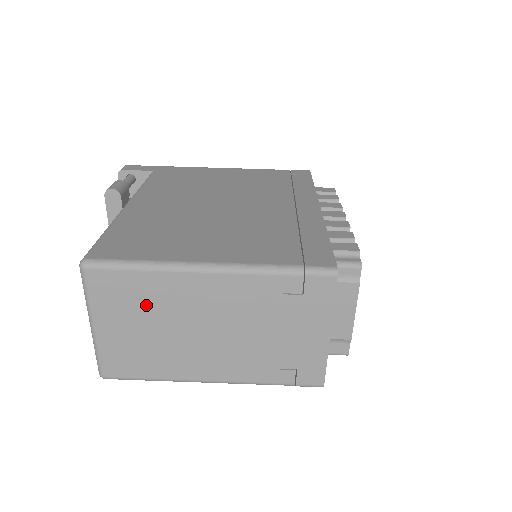
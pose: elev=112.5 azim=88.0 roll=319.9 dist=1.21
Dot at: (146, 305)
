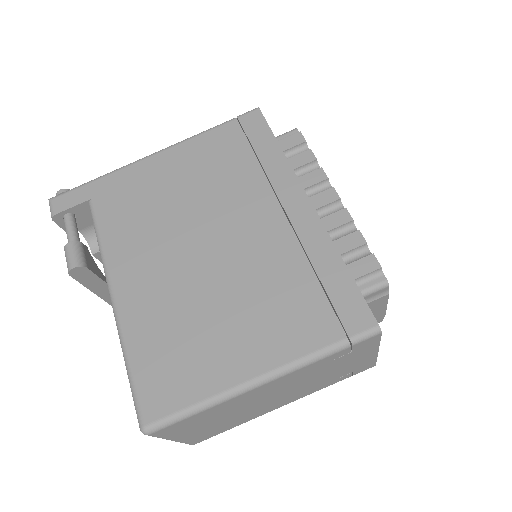
Dot at: (214, 417)
